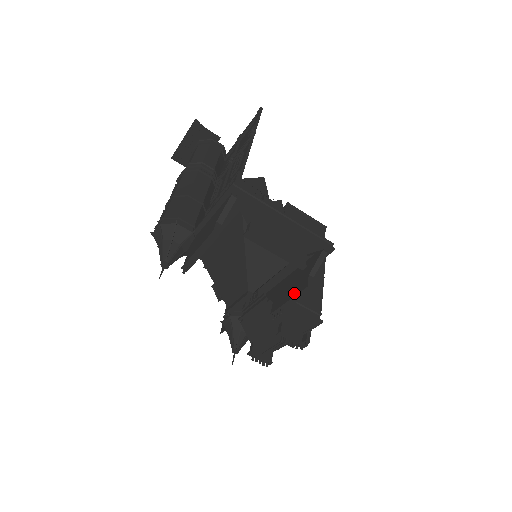
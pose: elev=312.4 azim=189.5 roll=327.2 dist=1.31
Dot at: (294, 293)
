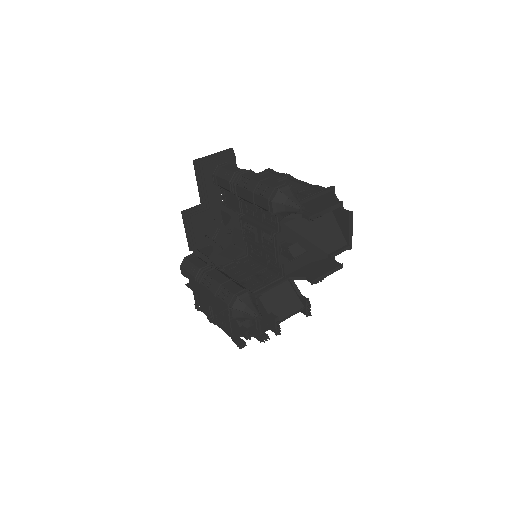
Dot at: (331, 268)
